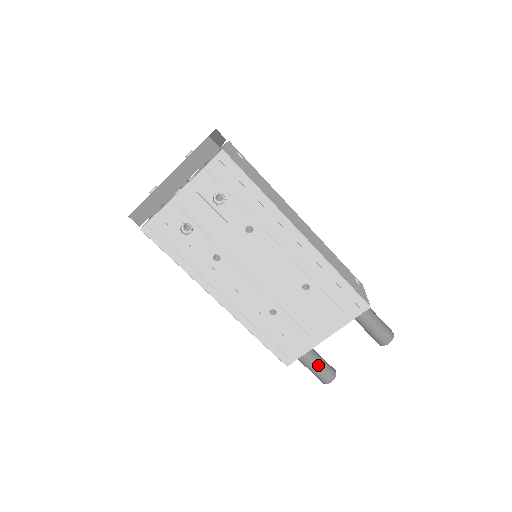
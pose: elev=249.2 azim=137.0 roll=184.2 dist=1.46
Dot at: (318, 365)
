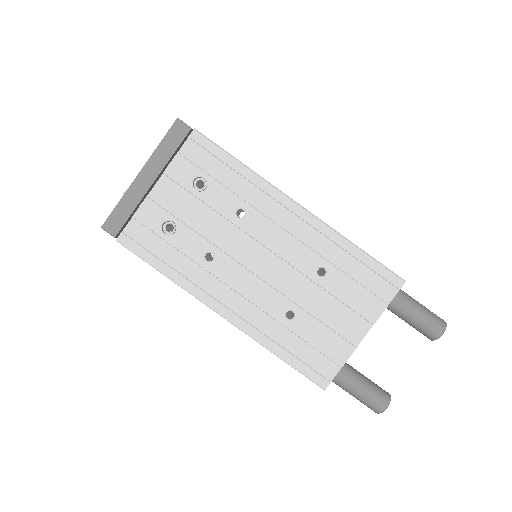
Dot at: (364, 385)
